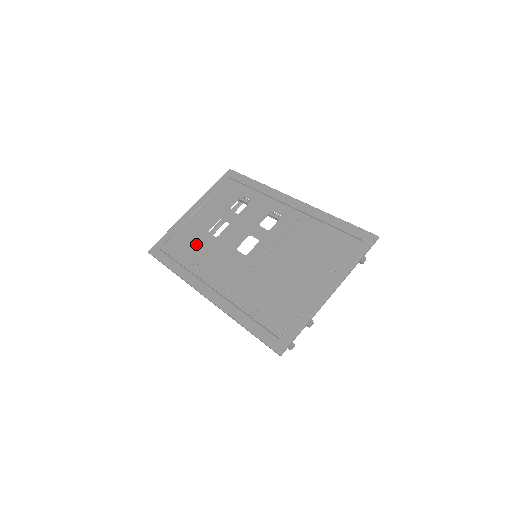
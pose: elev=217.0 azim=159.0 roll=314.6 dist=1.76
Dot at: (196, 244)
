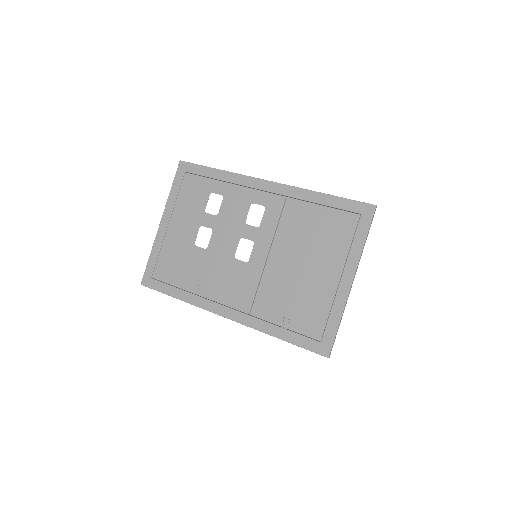
Dot at: (188, 263)
